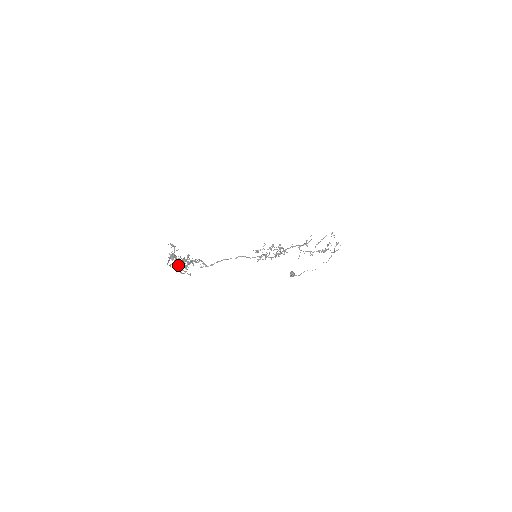
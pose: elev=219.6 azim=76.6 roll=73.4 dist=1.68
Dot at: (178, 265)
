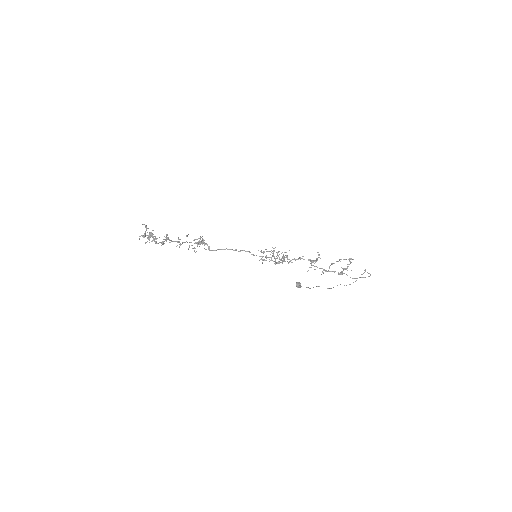
Dot at: (194, 240)
